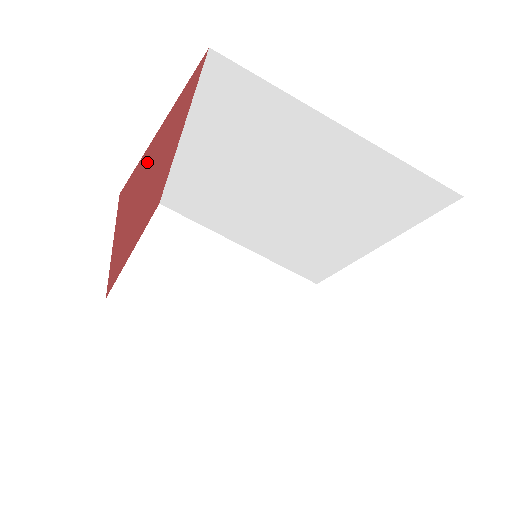
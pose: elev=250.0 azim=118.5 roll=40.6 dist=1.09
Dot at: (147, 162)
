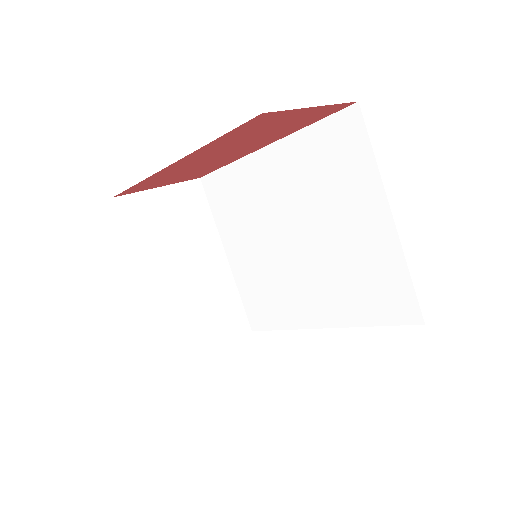
Dot at: (275, 121)
